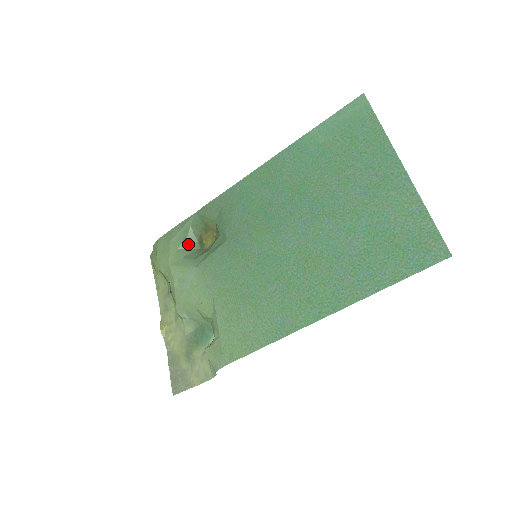
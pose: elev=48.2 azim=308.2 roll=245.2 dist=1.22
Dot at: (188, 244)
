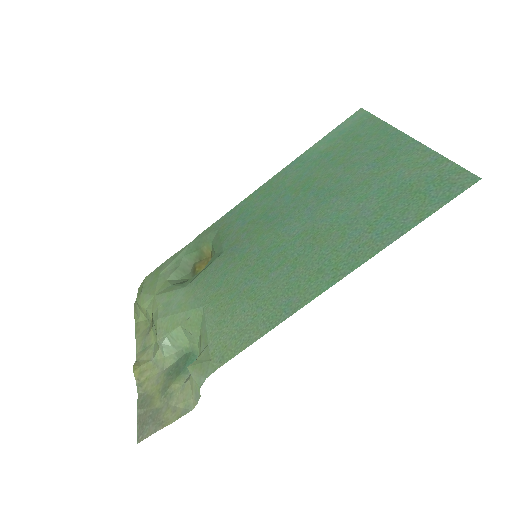
Dot at: (179, 274)
